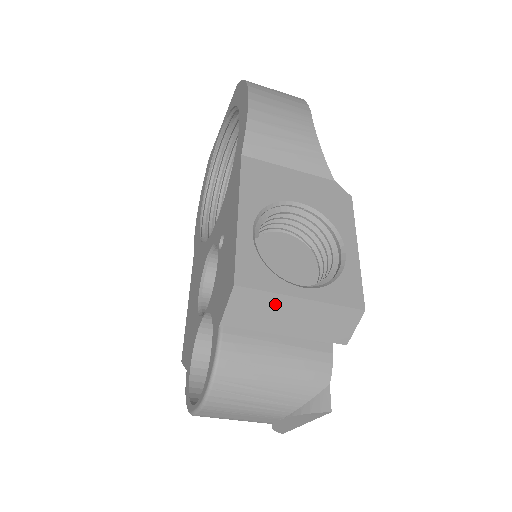
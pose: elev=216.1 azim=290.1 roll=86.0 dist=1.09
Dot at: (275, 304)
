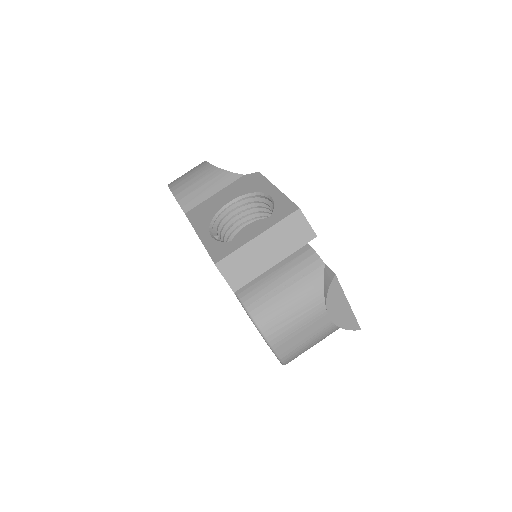
Dot at: (247, 253)
